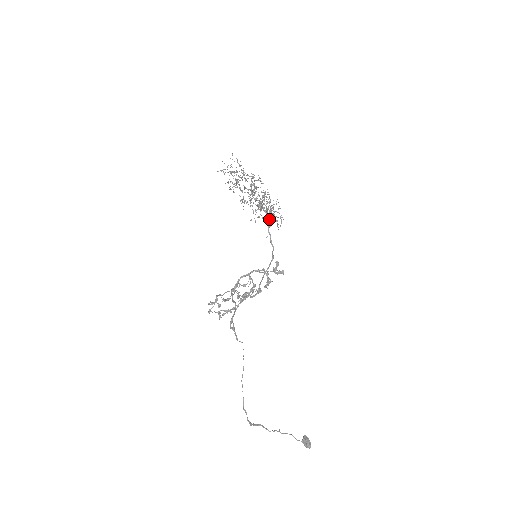
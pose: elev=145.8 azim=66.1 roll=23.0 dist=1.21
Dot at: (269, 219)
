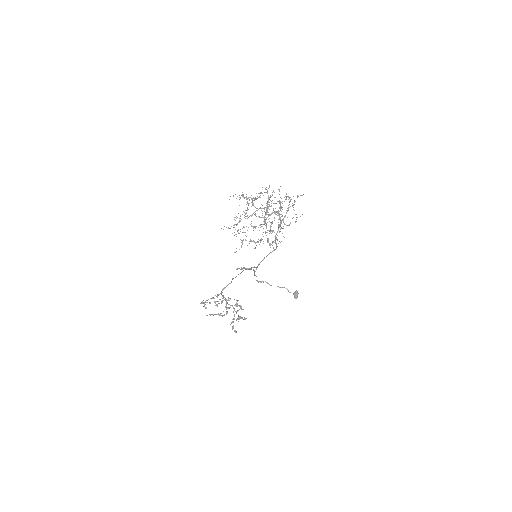
Dot at: occluded
